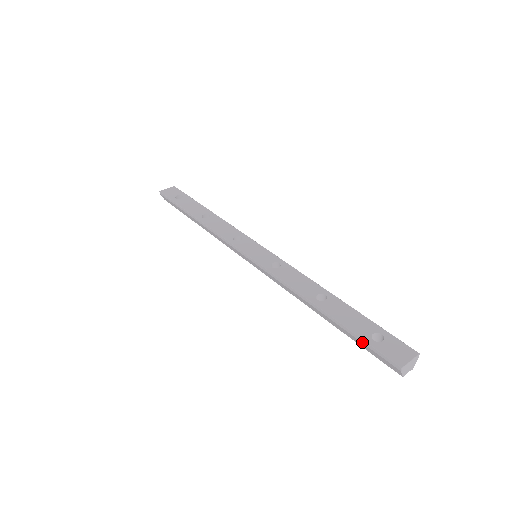
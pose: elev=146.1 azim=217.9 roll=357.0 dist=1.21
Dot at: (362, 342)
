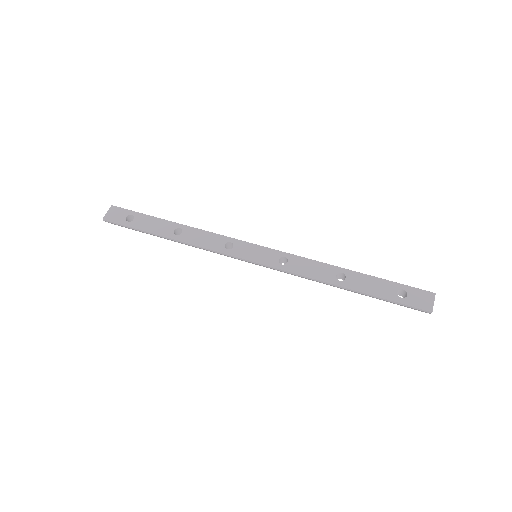
Dot at: occluded
